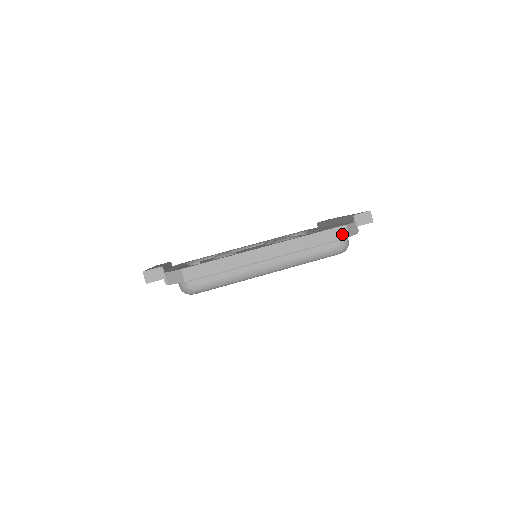
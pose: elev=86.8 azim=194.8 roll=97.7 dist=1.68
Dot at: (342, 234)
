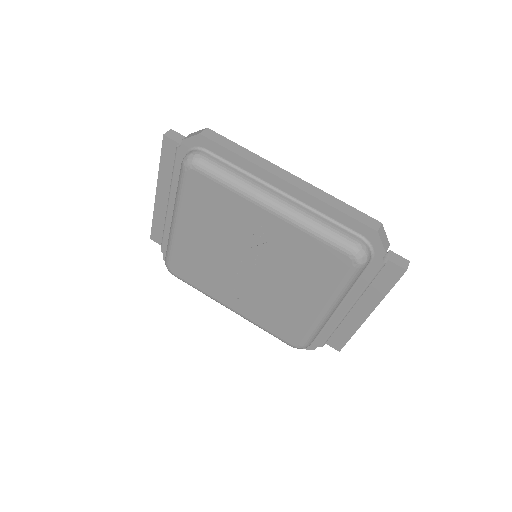
Dot at: (372, 224)
